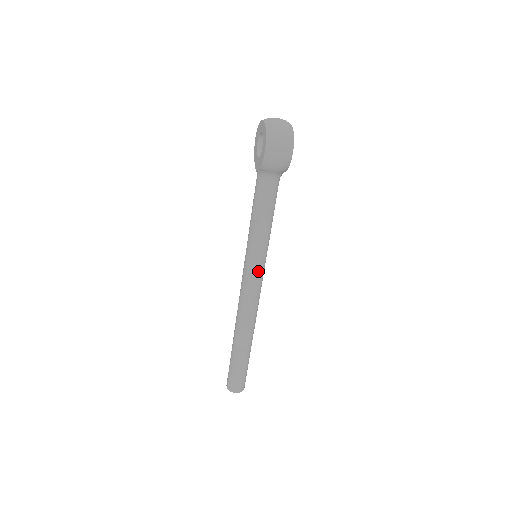
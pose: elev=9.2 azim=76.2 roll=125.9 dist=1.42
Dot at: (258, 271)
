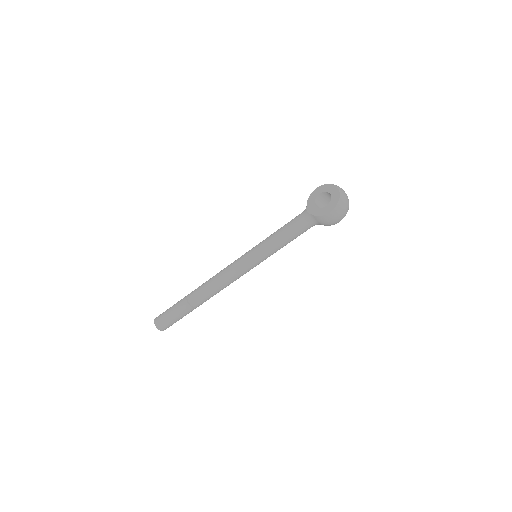
Dot at: (252, 267)
